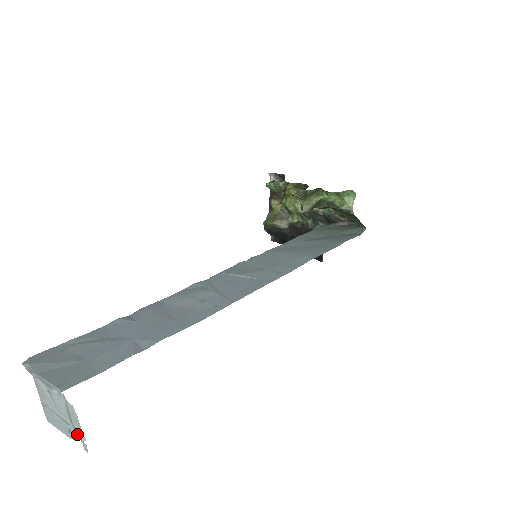
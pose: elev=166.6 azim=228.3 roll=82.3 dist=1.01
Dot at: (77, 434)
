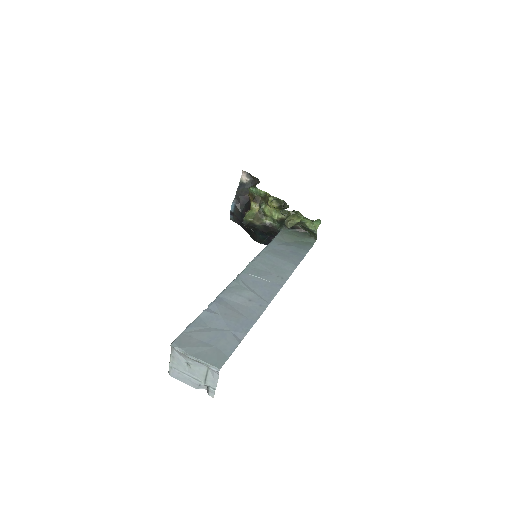
Dot at: (203, 386)
